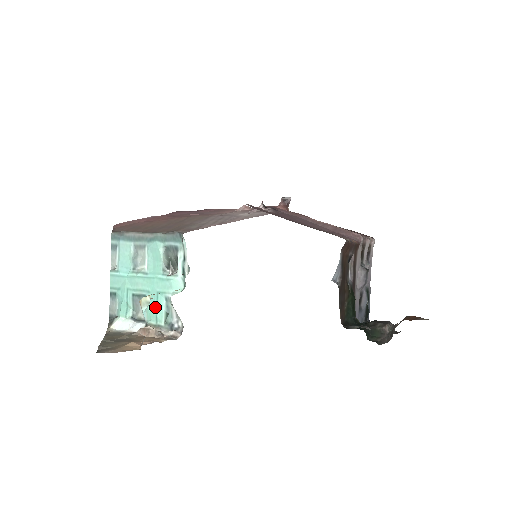
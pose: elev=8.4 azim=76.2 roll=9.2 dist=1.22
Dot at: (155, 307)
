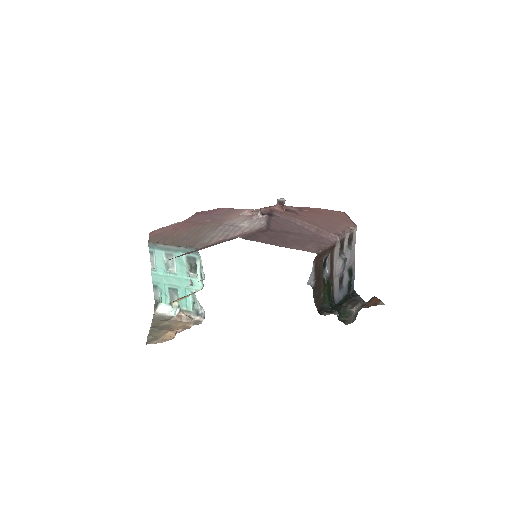
Dot at: (185, 298)
